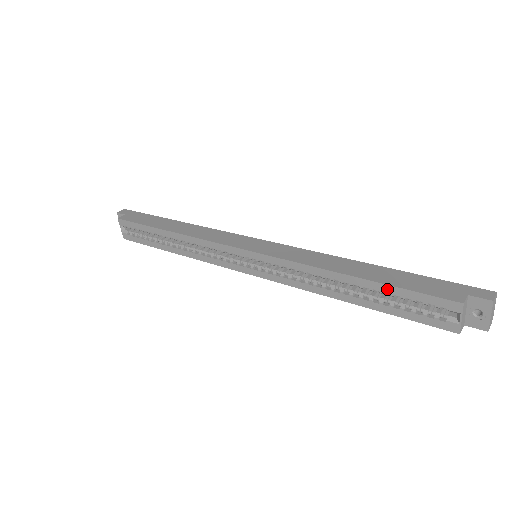
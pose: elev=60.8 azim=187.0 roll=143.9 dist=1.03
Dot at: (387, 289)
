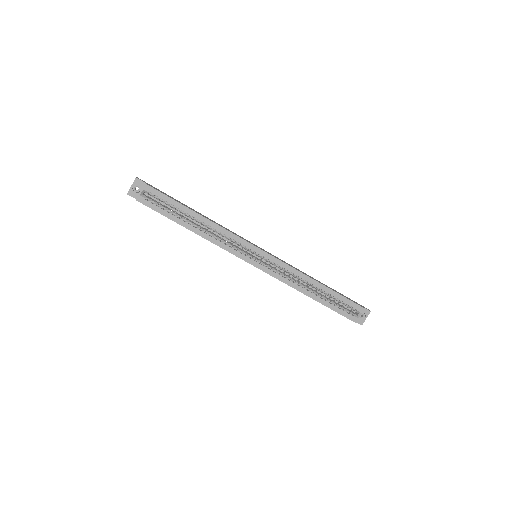
Dot at: (336, 295)
